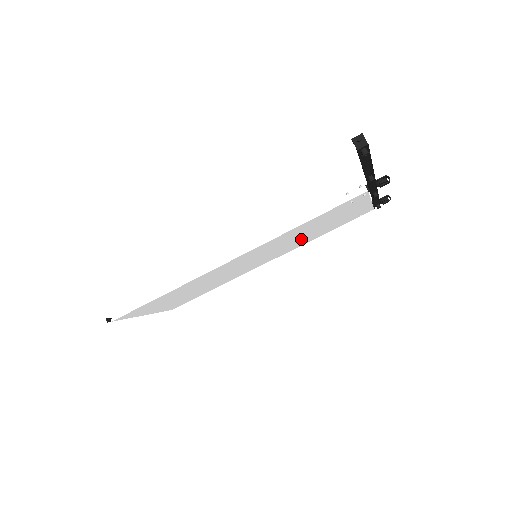
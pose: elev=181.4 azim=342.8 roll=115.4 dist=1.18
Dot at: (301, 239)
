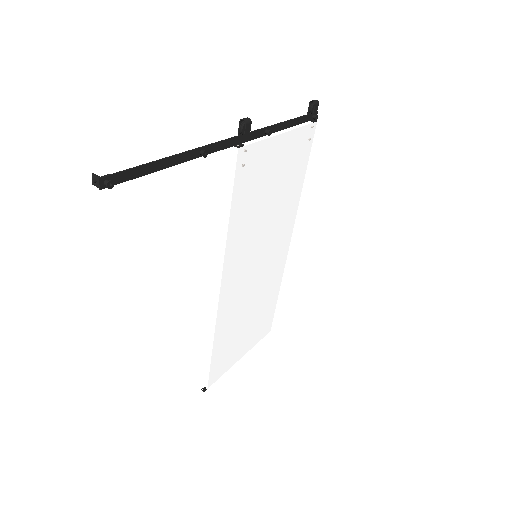
Dot at: (277, 210)
